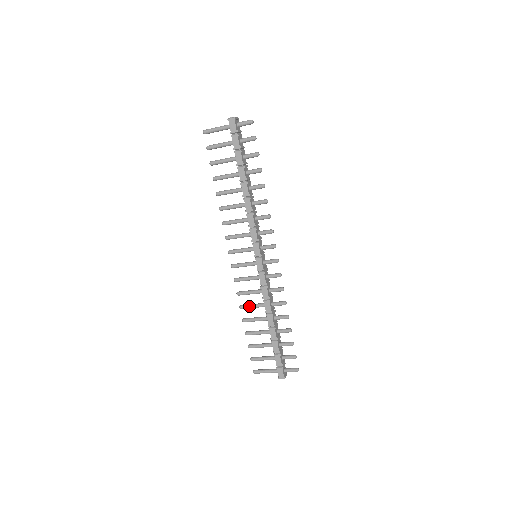
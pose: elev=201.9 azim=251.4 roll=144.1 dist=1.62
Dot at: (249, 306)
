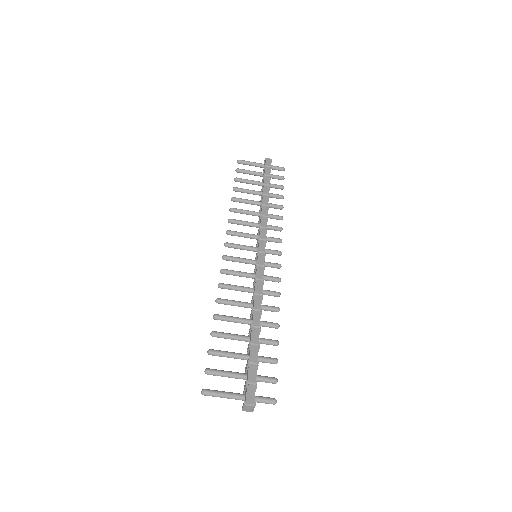
Dot at: (230, 300)
